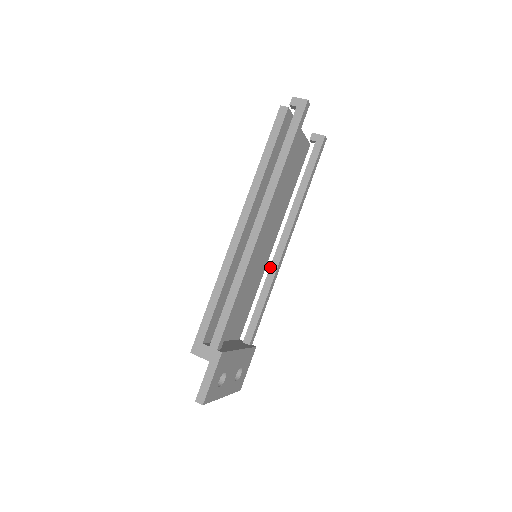
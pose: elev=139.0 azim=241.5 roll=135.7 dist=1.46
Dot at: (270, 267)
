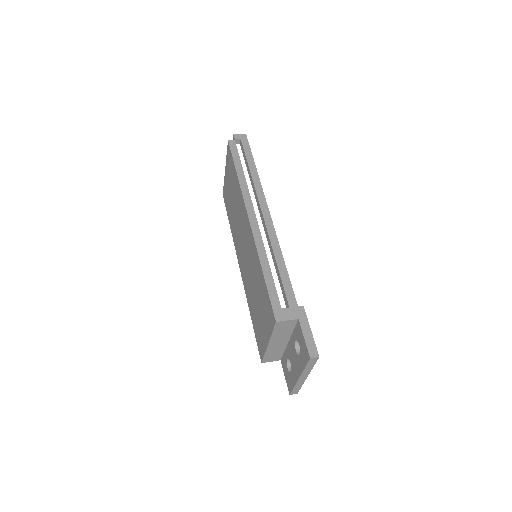
Dot at: occluded
